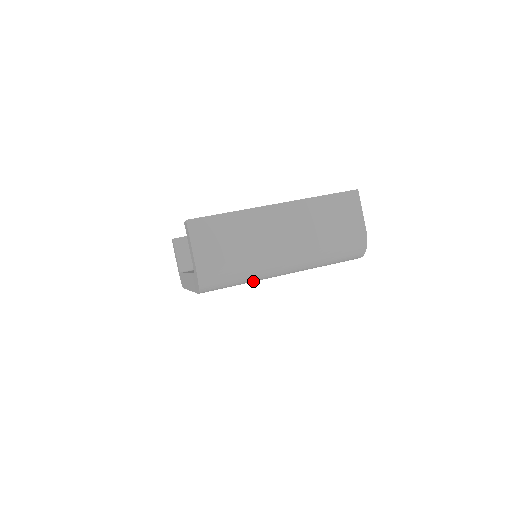
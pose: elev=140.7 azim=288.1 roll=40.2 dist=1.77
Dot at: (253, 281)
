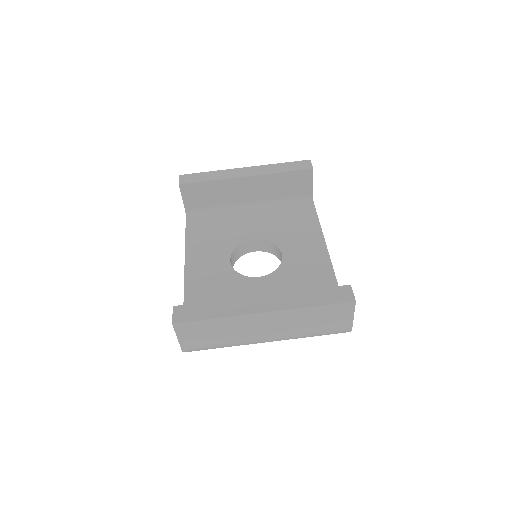
Dot at: occluded
